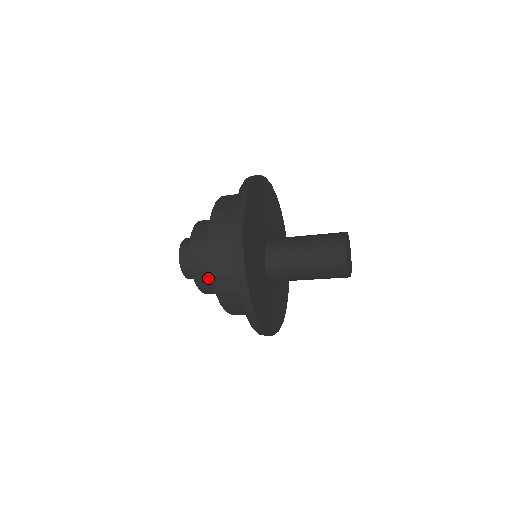
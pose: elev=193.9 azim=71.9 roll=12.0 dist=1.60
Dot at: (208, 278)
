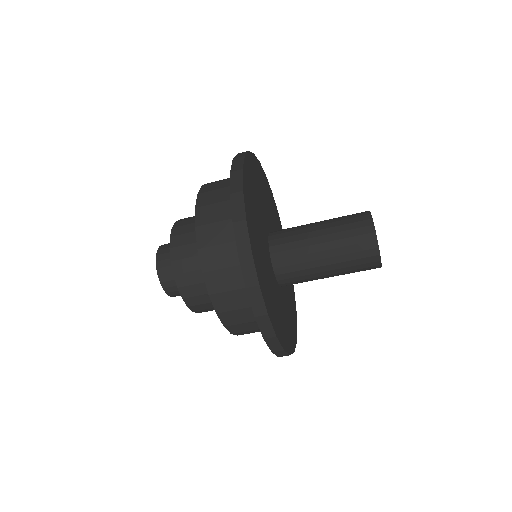
Dot at: (197, 283)
